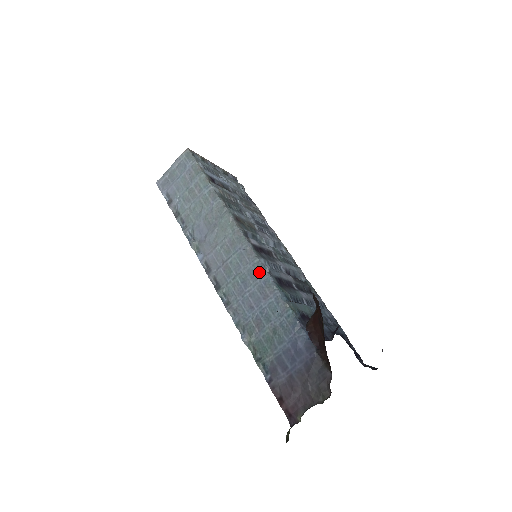
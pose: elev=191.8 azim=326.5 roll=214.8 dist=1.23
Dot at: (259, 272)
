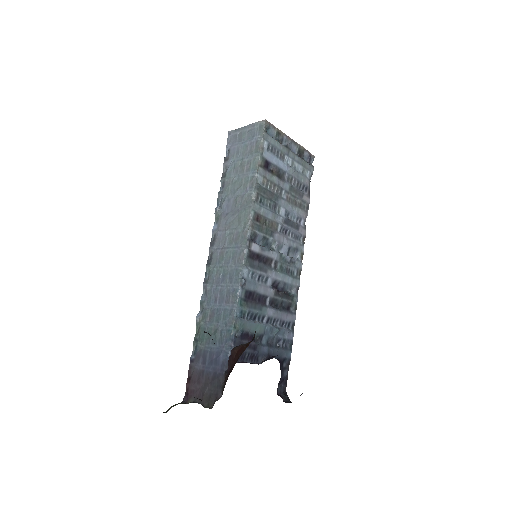
Dot at: (236, 279)
